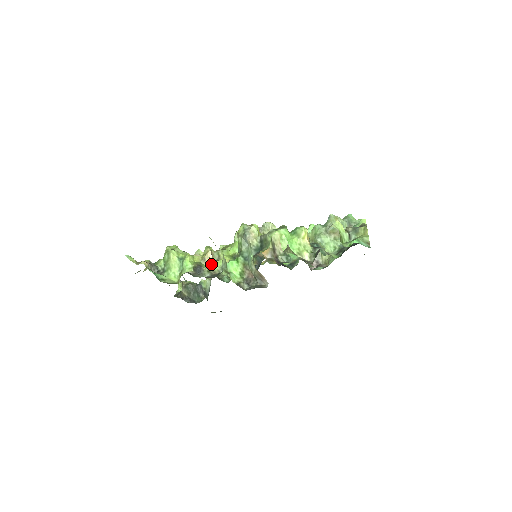
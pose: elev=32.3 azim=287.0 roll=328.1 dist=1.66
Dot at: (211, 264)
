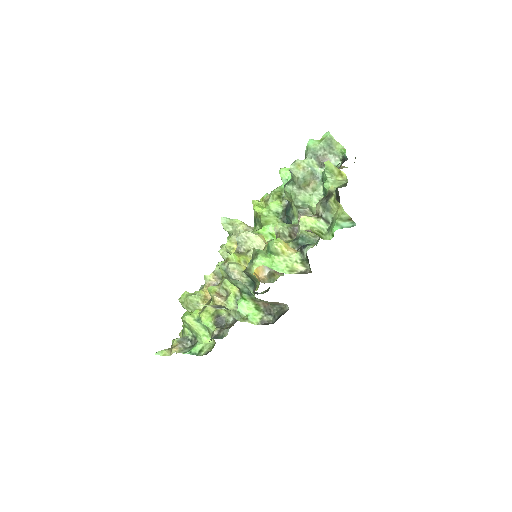
Dot at: (225, 306)
